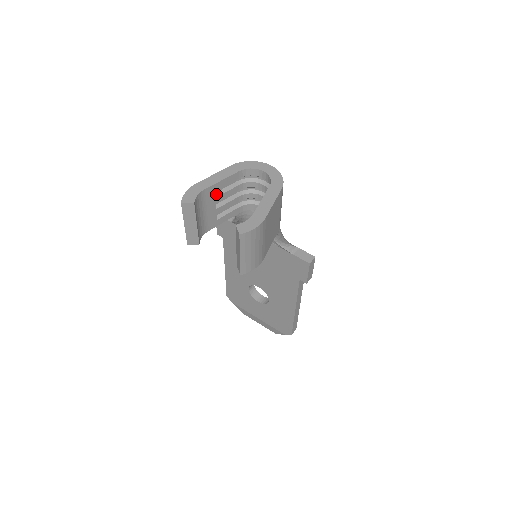
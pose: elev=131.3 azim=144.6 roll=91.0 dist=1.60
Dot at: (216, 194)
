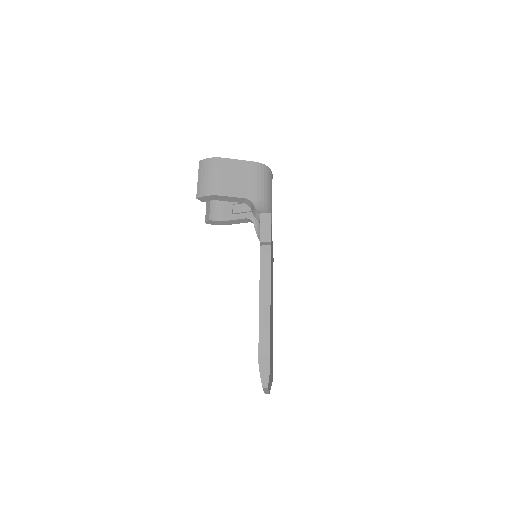
Dot at: occluded
